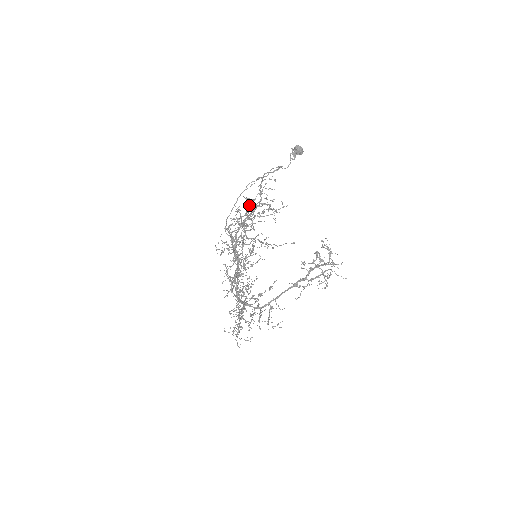
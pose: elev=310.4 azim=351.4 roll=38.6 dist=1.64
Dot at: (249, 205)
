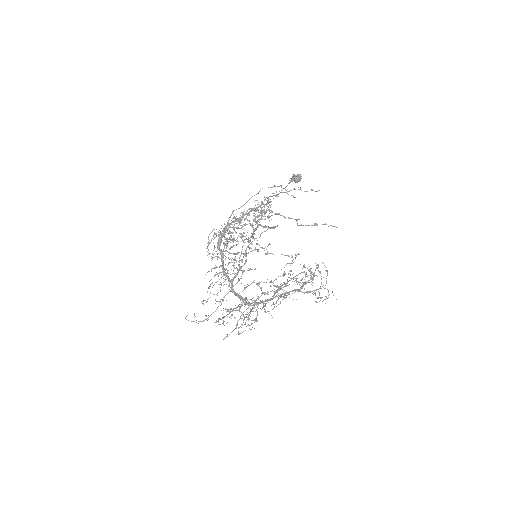
Dot at: occluded
